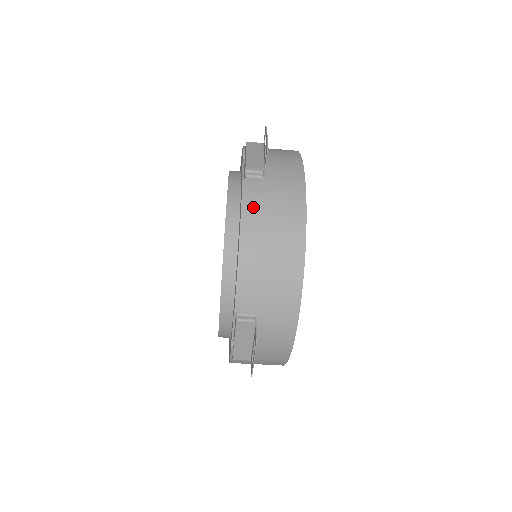
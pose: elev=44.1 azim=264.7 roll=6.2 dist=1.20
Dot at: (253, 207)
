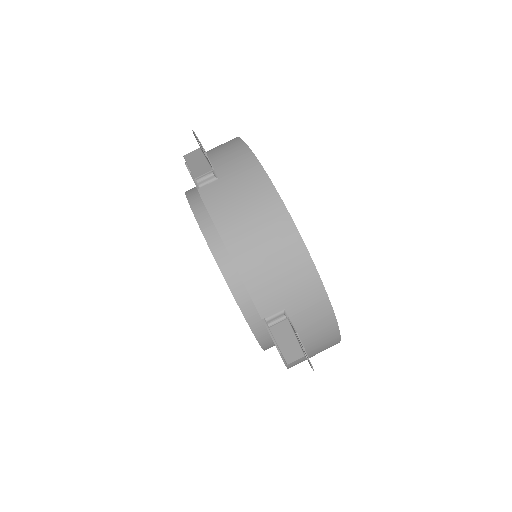
Dot at: (222, 211)
